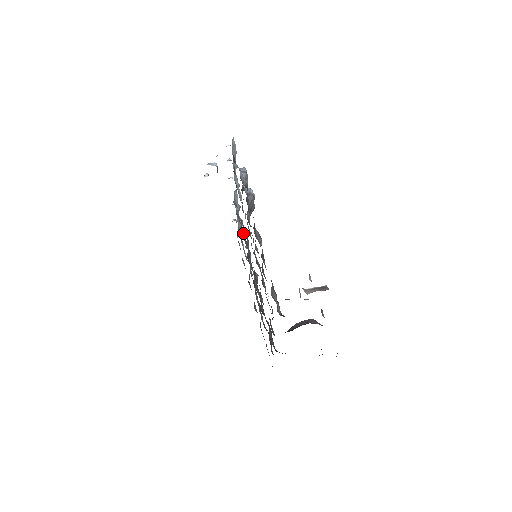
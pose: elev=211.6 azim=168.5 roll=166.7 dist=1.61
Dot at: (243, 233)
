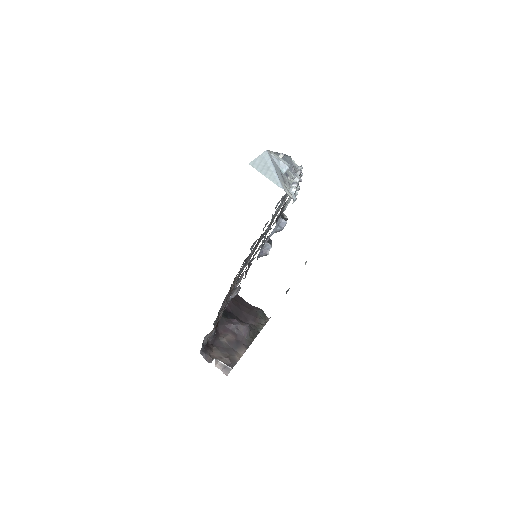
Dot at: (275, 215)
